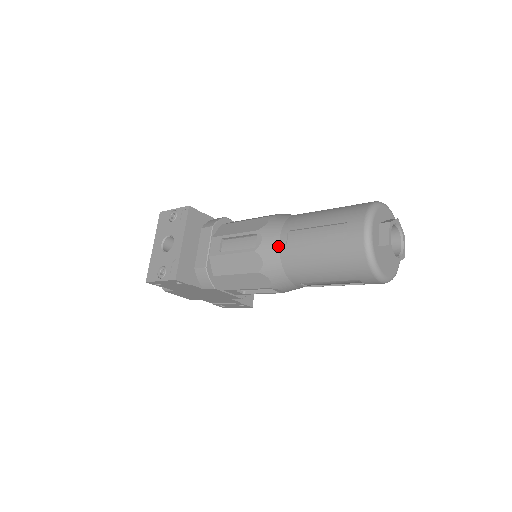
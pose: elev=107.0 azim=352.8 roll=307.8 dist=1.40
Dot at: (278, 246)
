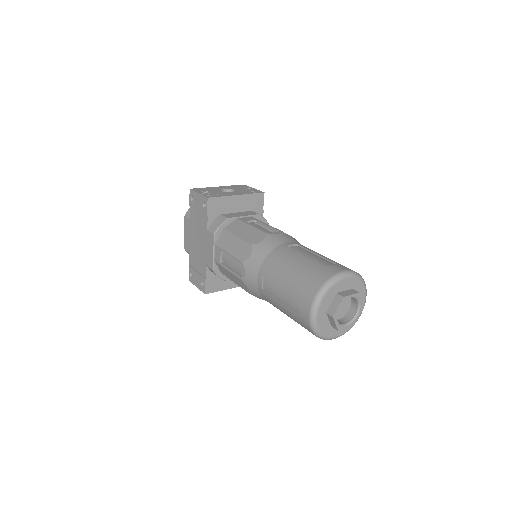
Dot at: (282, 243)
